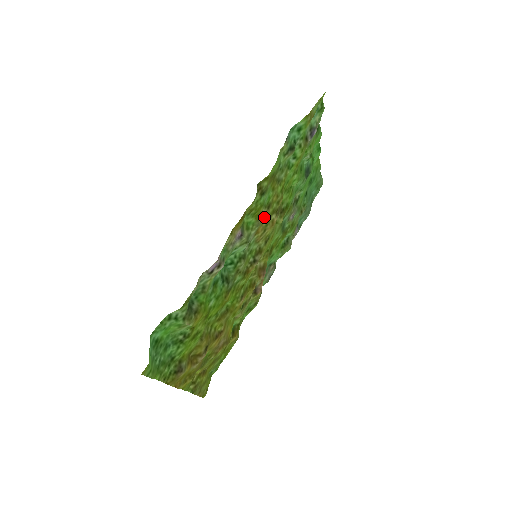
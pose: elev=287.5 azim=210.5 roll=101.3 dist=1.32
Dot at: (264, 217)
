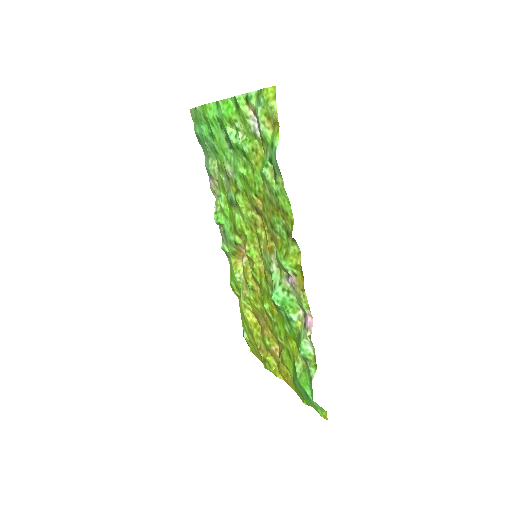
Dot at: (273, 237)
